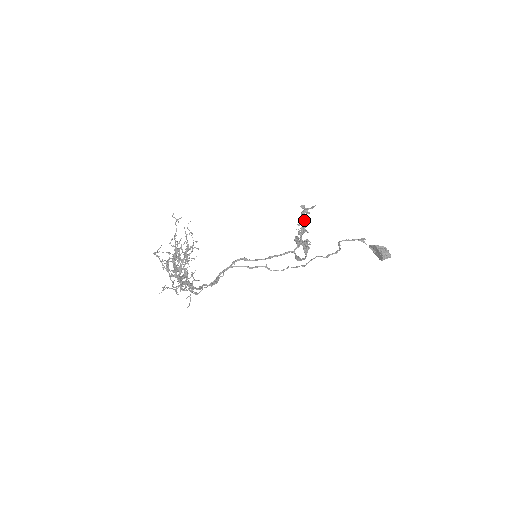
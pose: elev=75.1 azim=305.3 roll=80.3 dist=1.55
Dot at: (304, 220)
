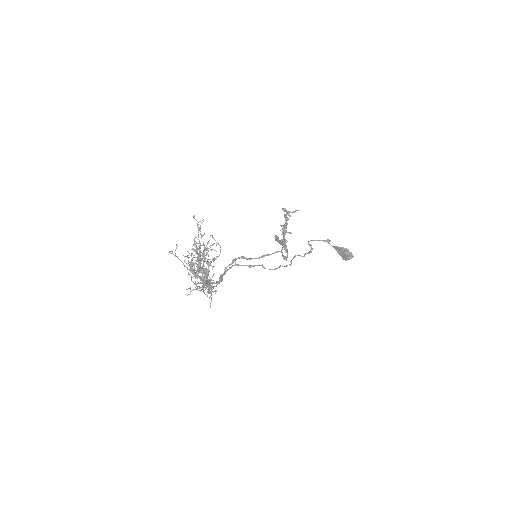
Dot at: occluded
